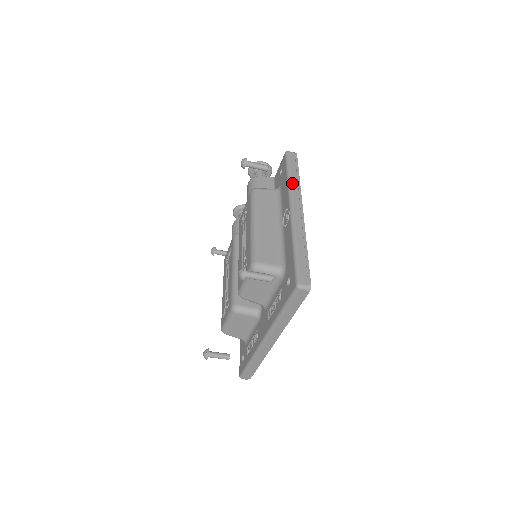
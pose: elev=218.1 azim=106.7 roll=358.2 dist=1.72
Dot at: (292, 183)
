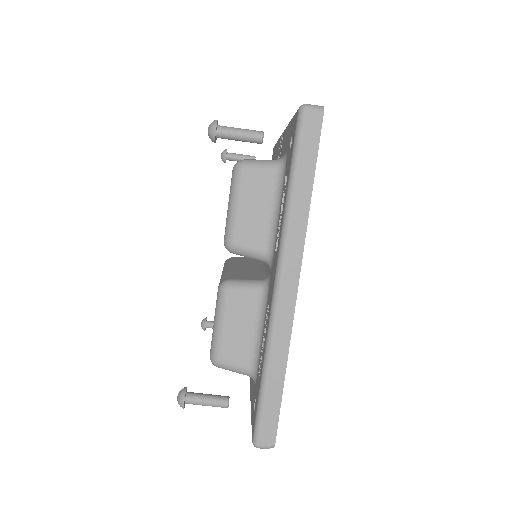
Dot at: occluded
